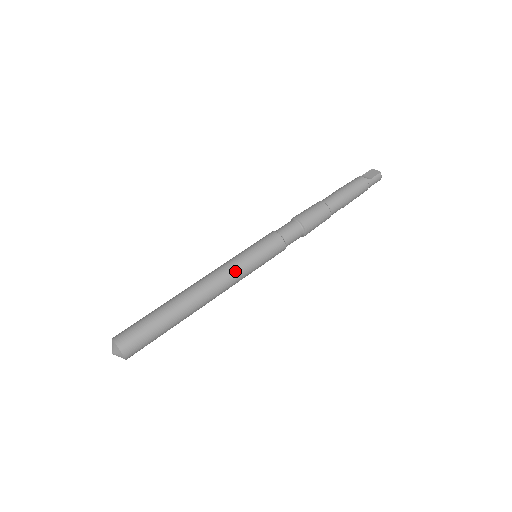
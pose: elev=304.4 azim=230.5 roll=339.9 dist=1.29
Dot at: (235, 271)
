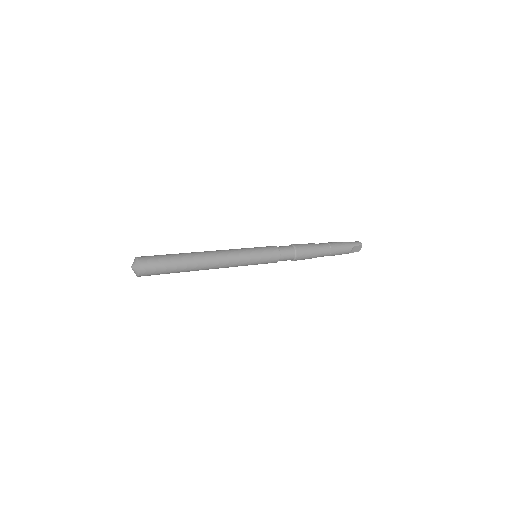
Dot at: (234, 249)
